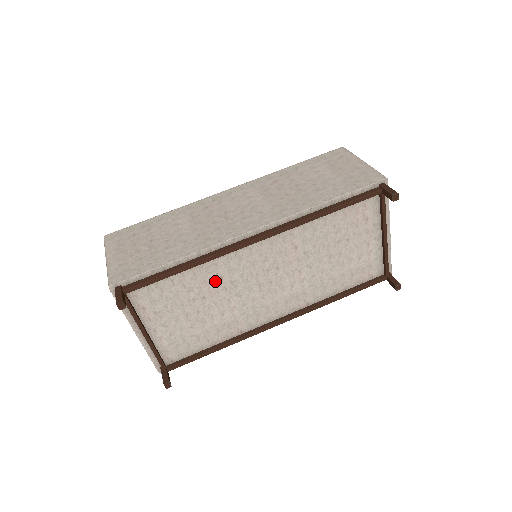
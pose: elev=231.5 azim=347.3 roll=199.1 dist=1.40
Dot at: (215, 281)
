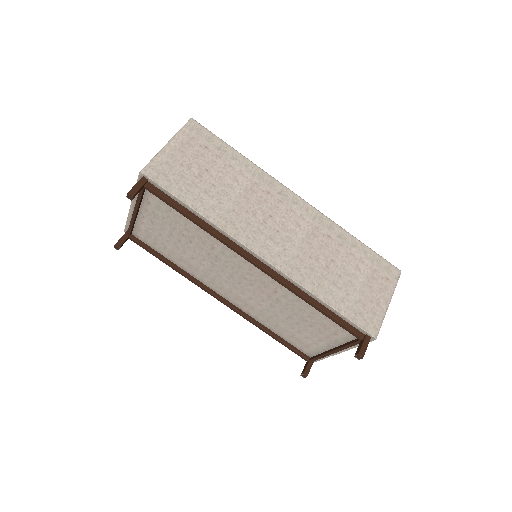
Dot at: (207, 245)
